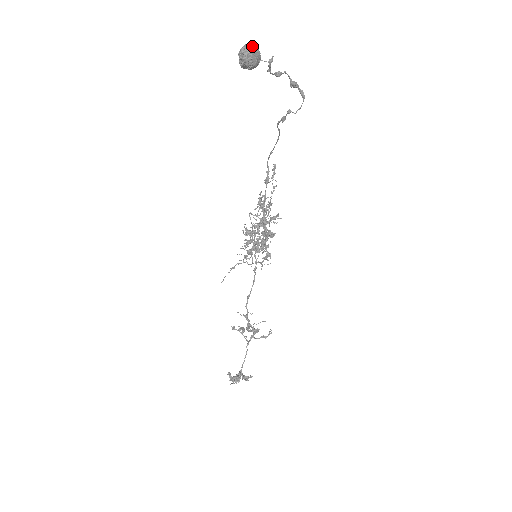
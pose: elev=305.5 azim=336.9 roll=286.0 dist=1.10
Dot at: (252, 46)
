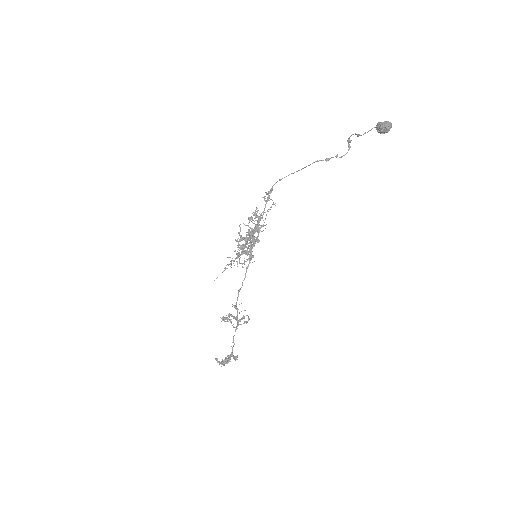
Dot at: (390, 123)
